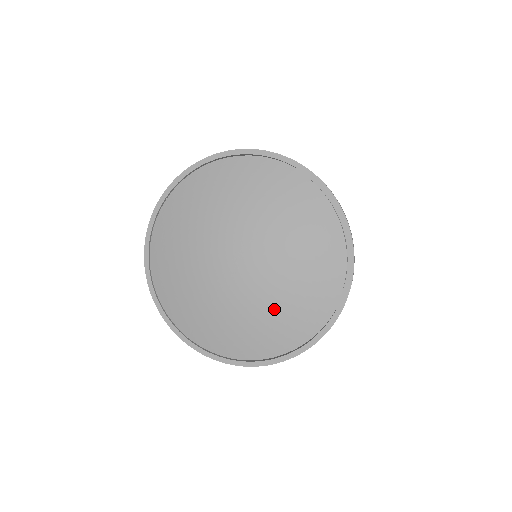
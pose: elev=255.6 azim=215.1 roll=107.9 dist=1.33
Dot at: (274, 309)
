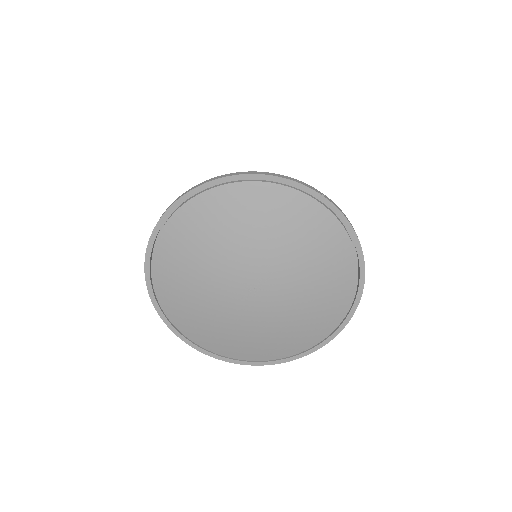
Dot at: (289, 326)
